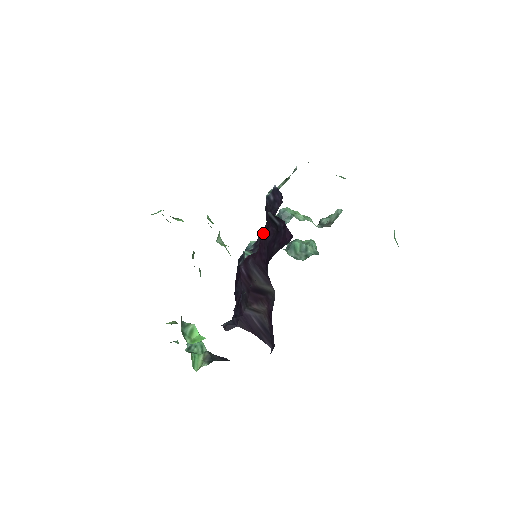
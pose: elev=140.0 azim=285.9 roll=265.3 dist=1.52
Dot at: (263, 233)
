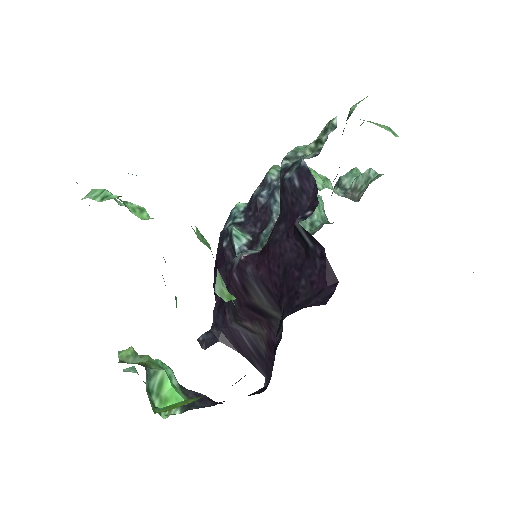
Dot at: (277, 240)
